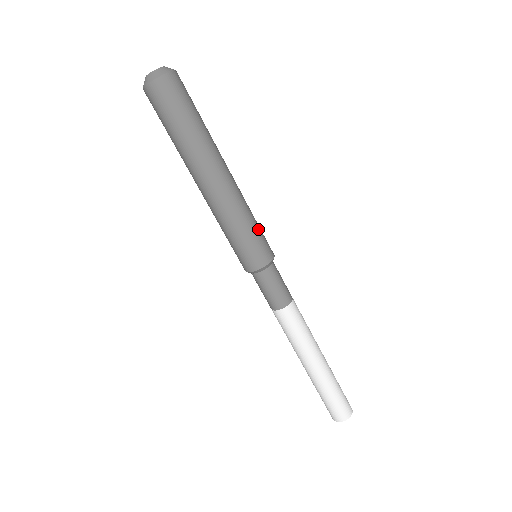
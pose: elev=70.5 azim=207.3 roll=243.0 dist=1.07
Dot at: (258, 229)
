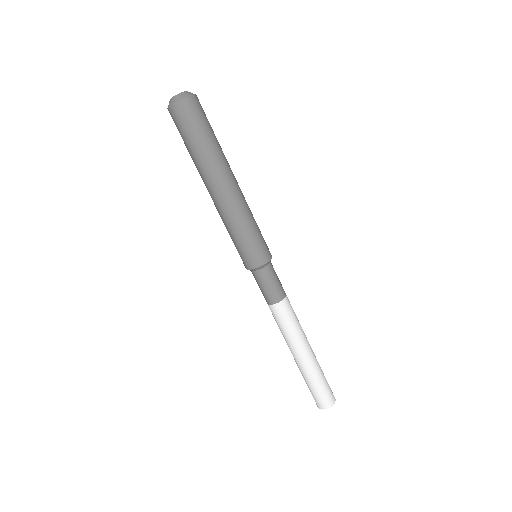
Dot at: (250, 239)
